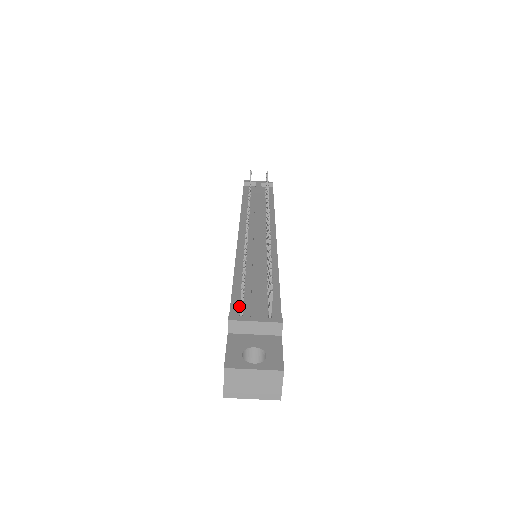
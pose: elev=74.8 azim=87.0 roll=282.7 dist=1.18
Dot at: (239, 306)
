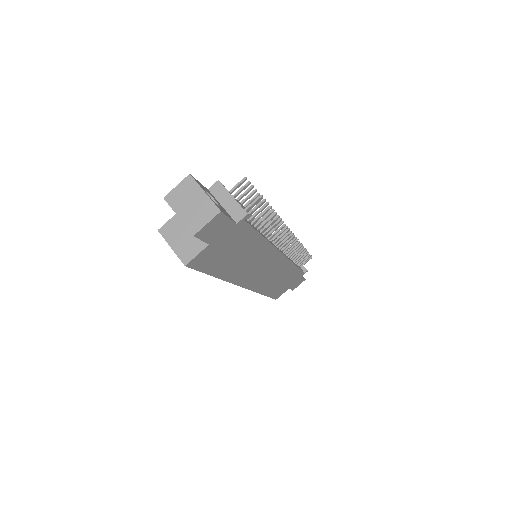
Dot at: occluded
